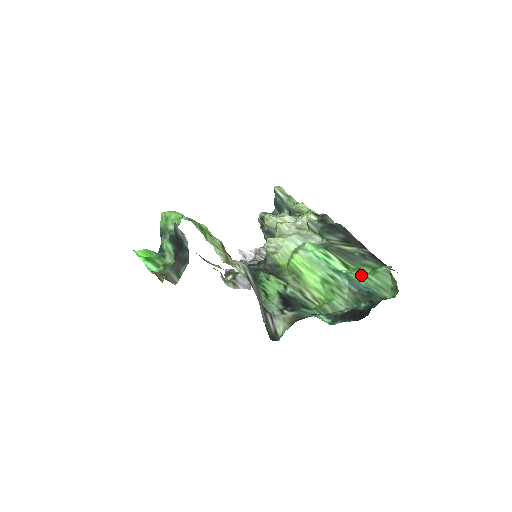
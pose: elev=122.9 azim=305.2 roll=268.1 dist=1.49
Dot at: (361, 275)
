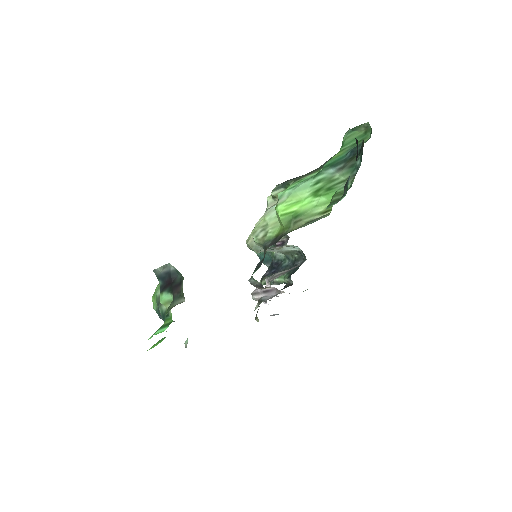
Dot at: (335, 155)
